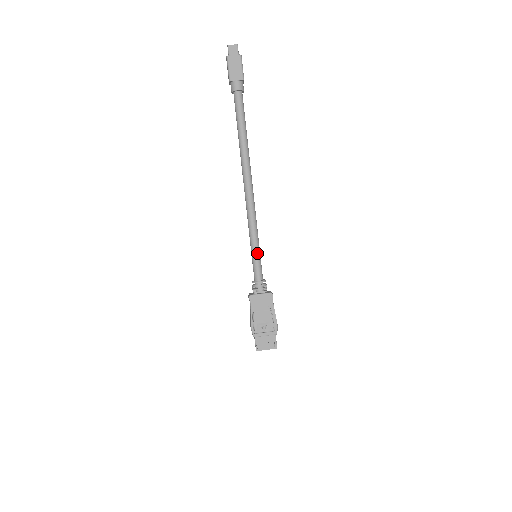
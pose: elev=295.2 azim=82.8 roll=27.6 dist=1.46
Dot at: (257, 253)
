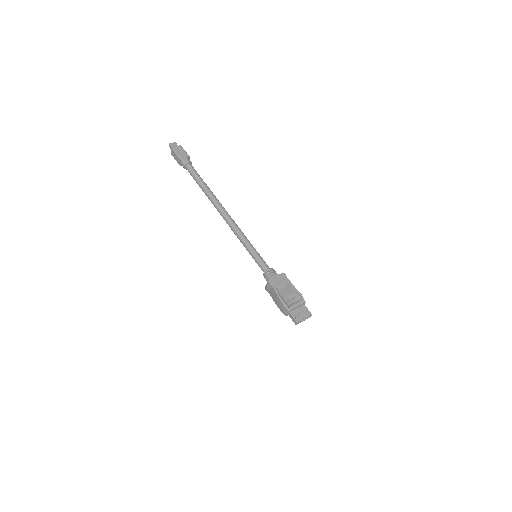
Dot at: (256, 252)
